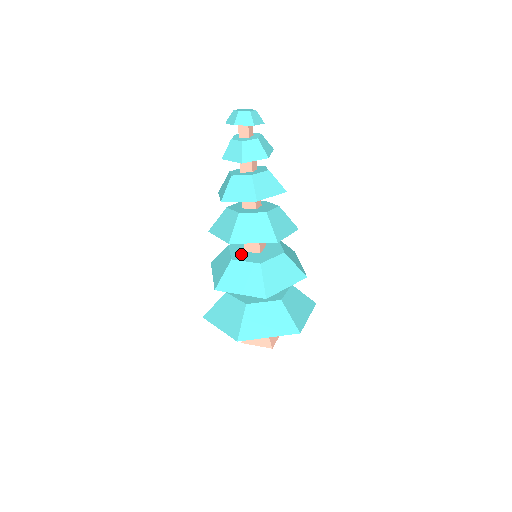
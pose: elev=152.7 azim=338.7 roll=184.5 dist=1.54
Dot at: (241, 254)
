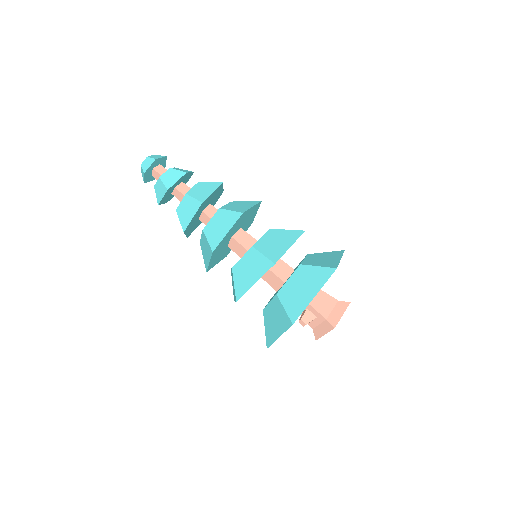
Dot at: occluded
